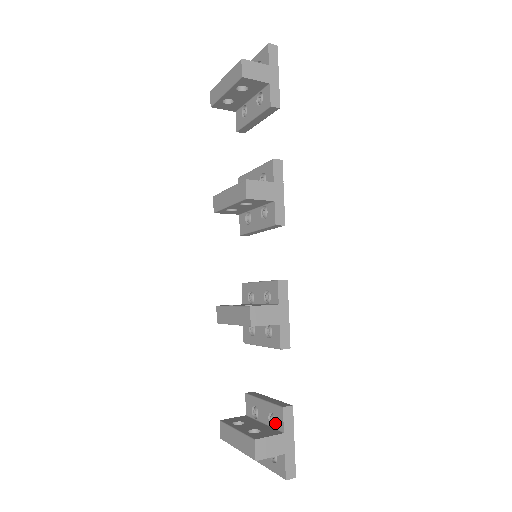
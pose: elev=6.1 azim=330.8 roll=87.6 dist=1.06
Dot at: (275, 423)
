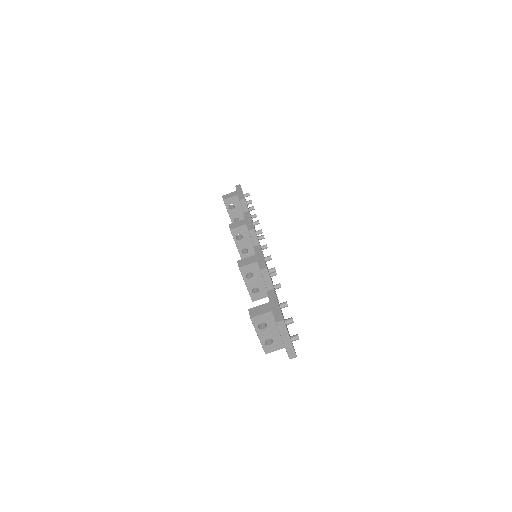
Dot at: occluded
